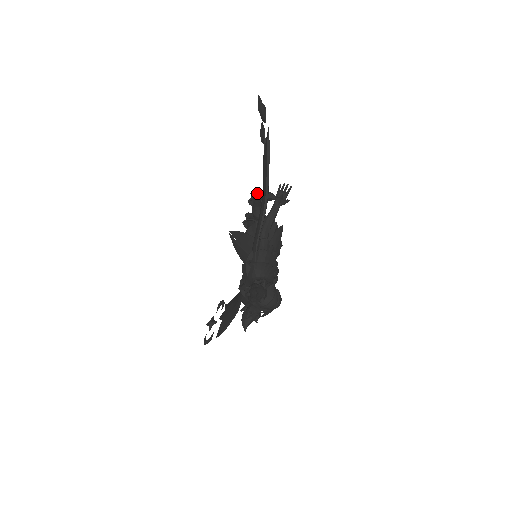
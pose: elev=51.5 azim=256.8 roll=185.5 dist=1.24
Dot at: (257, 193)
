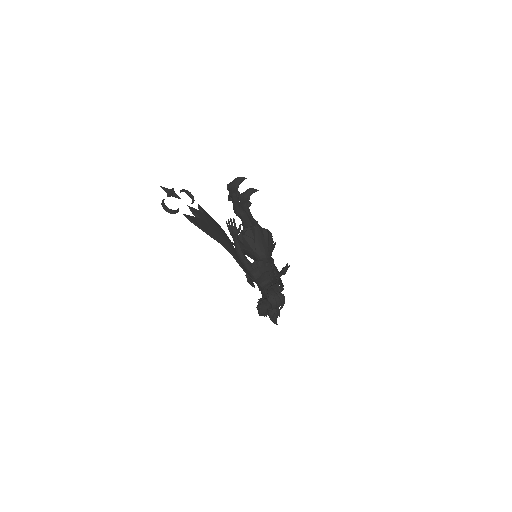
Dot at: (230, 186)
